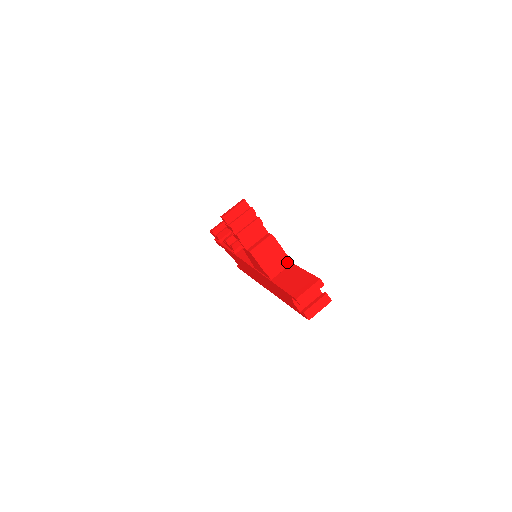
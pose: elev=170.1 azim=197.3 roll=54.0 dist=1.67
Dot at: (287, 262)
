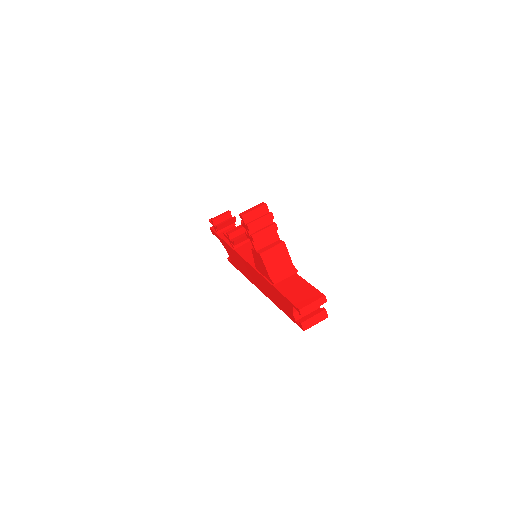
Dot at: (292, 271)
